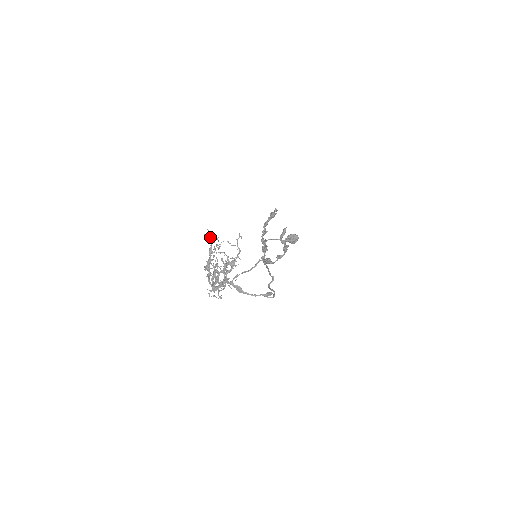
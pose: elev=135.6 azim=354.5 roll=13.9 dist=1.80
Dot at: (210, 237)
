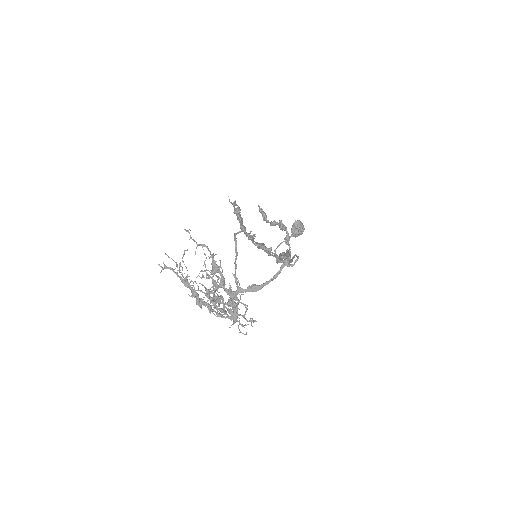
Dot at: (166, 268)
